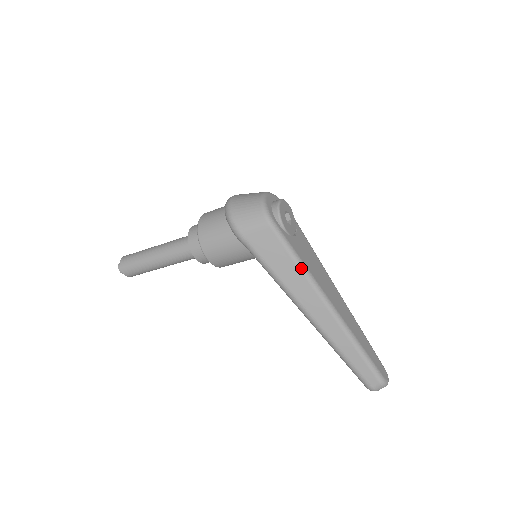
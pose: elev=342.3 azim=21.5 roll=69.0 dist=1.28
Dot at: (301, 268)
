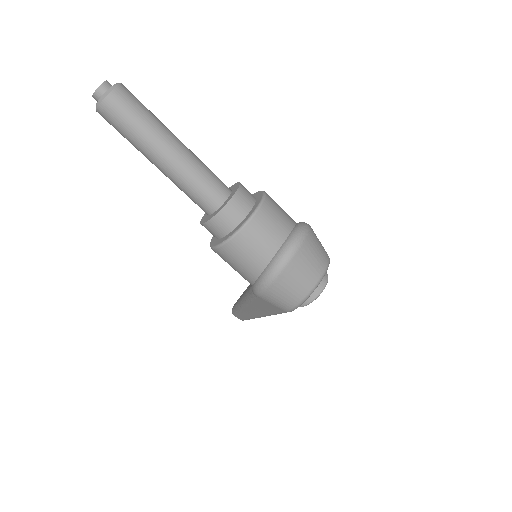
Dot at: occluded
